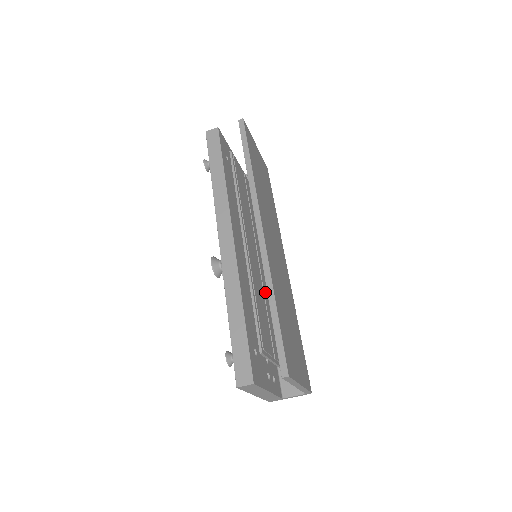
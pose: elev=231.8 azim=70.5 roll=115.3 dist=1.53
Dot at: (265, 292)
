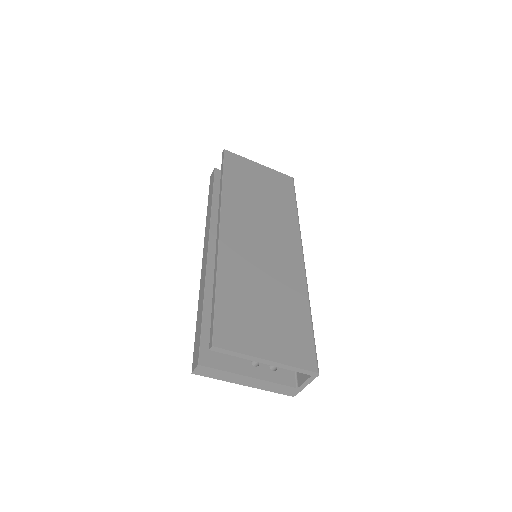
Dot at: occluded
